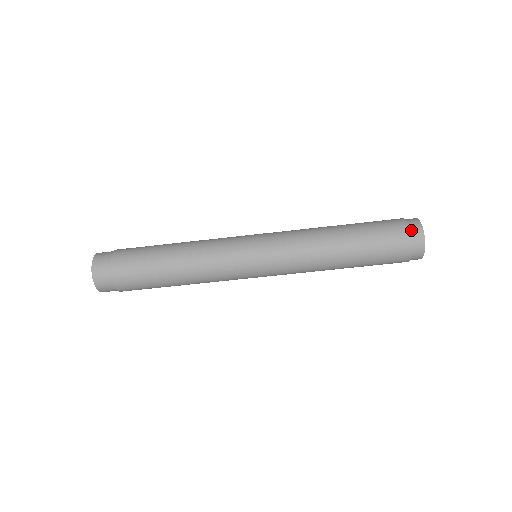
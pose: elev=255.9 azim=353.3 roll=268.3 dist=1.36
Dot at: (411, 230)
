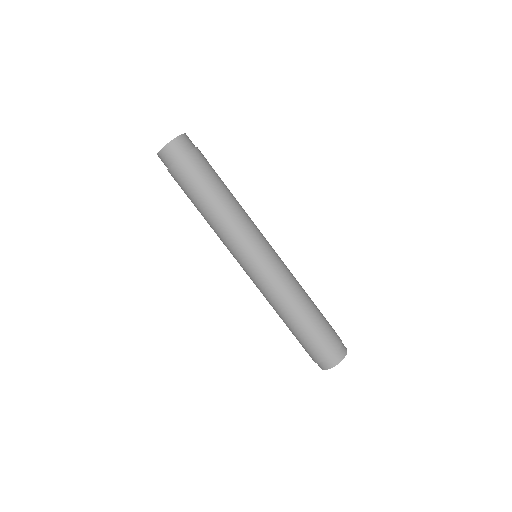
Dot at: (338, 352)
